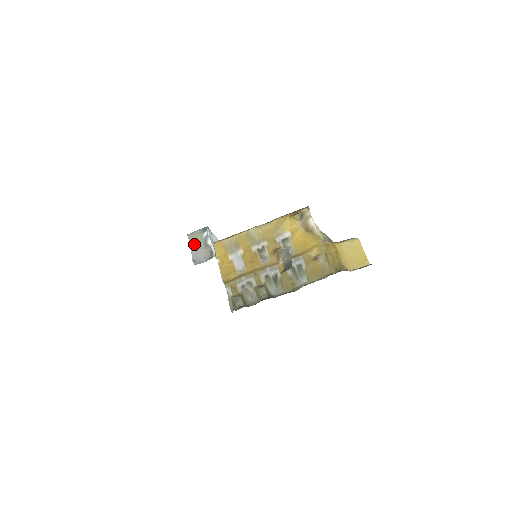
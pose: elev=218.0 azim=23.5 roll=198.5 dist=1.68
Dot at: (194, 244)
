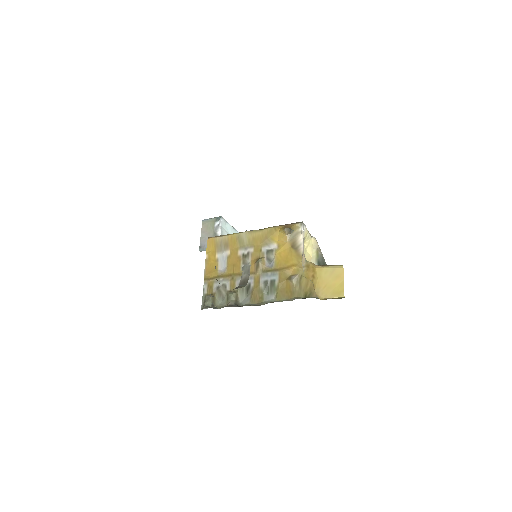
Dot at: (205, 231)
